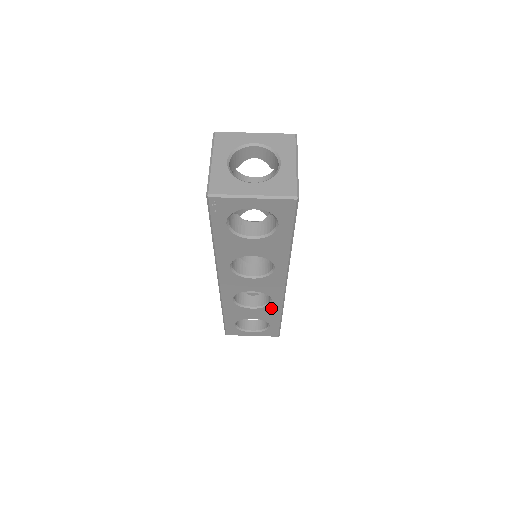
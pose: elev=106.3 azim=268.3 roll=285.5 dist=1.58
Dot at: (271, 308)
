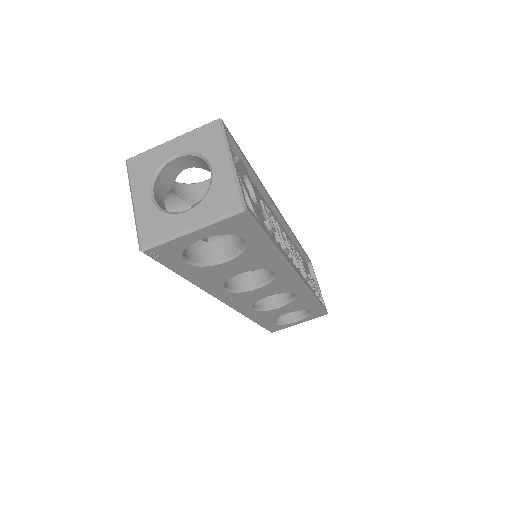
Dot at: (300, 300)
